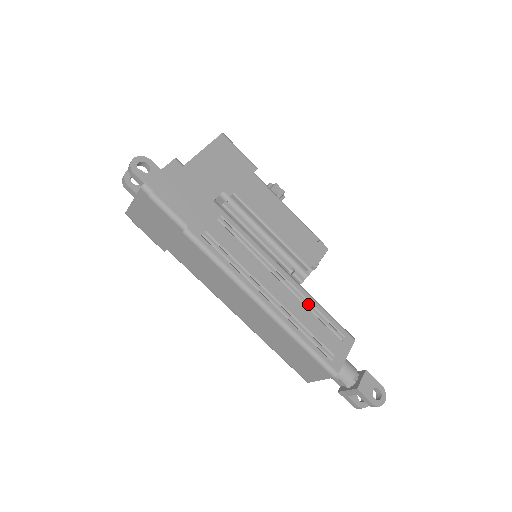
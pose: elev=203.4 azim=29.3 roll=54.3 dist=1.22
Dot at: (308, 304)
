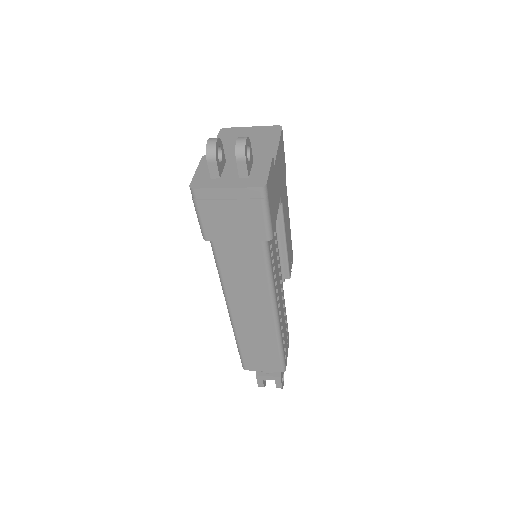
Dot at: (284, 310)
